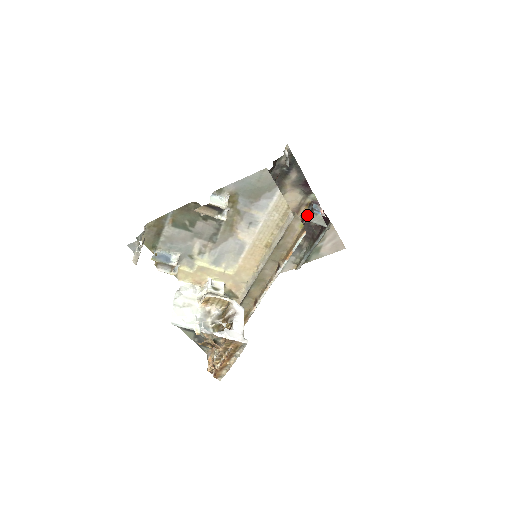
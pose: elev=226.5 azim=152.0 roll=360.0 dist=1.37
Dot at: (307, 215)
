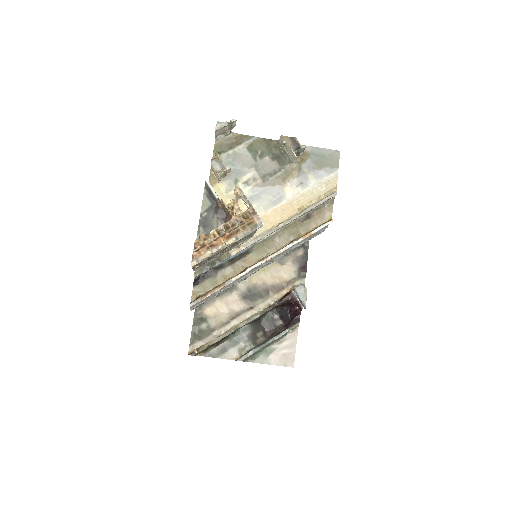
Dot at: (289, 295)
